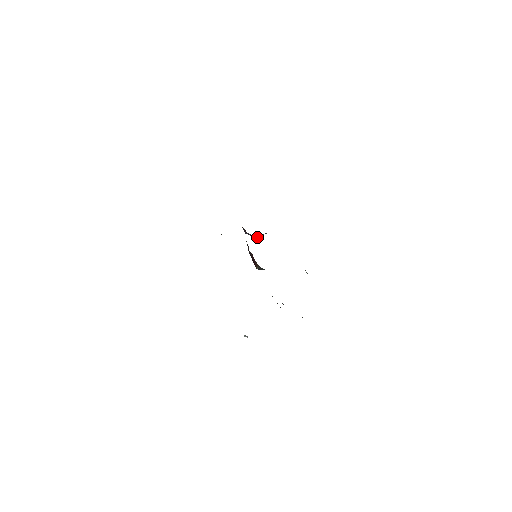
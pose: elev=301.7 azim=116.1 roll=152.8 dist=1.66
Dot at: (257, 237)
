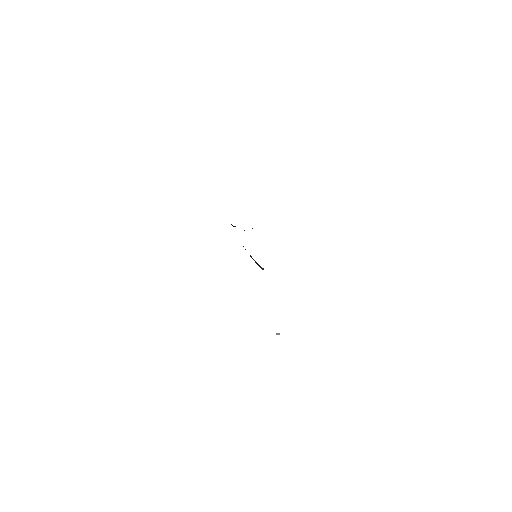
Dot at: occluded
